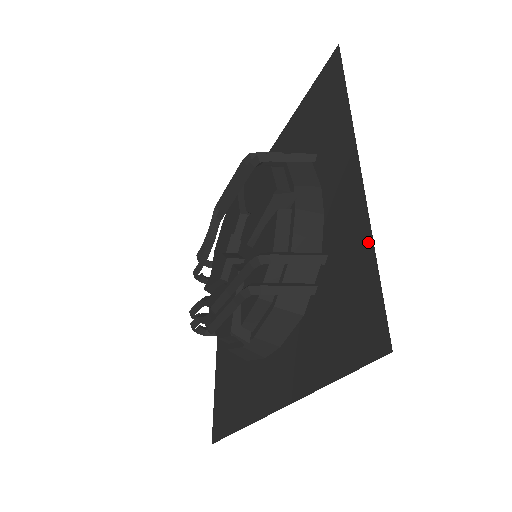
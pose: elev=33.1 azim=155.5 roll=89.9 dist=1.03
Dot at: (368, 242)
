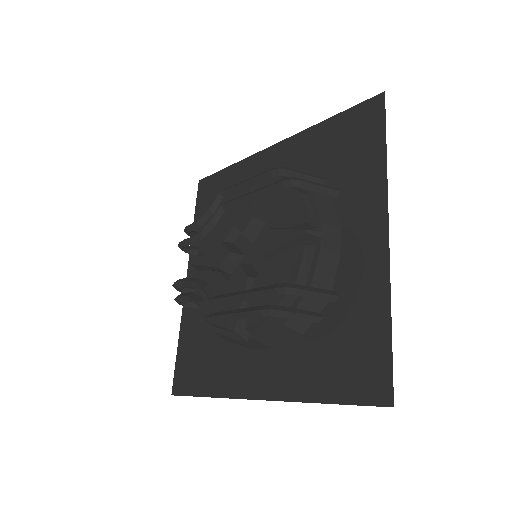
Dot at: (386, 310)
